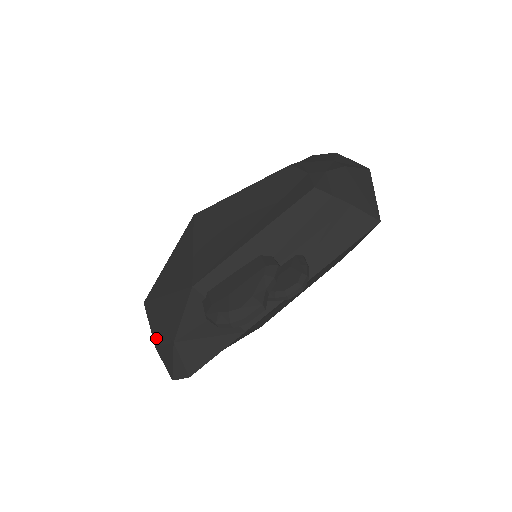
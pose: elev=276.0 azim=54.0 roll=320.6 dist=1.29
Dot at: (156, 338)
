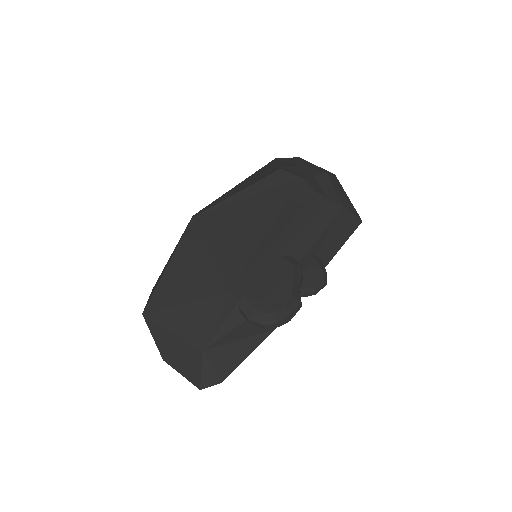
Dot at: (166, 350)
